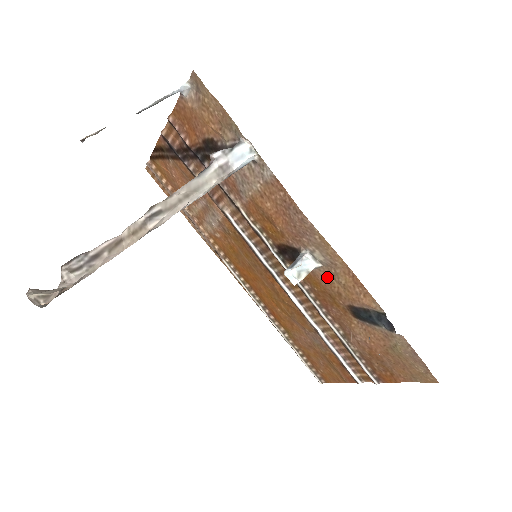
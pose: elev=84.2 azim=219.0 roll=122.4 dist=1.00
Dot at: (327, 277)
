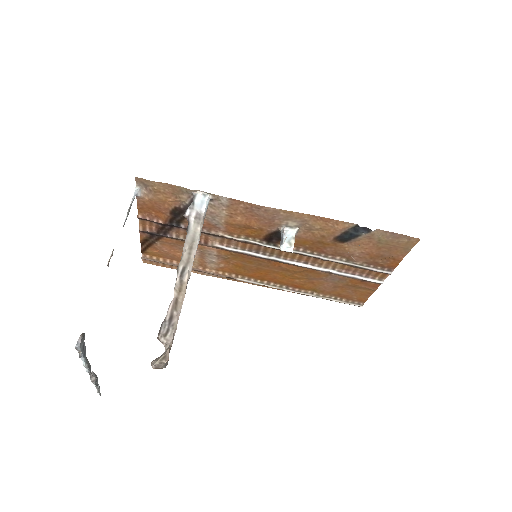
Dot at: (307, 232)
